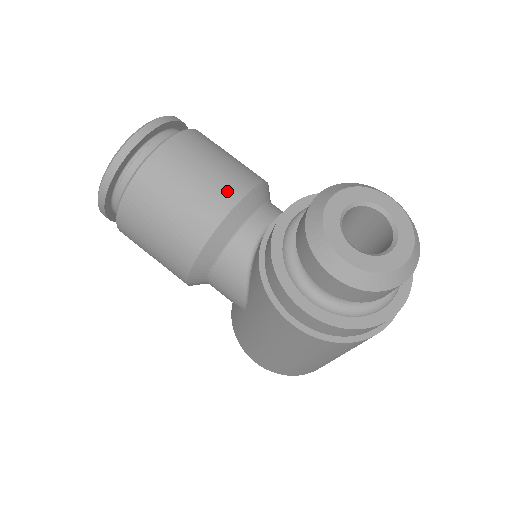
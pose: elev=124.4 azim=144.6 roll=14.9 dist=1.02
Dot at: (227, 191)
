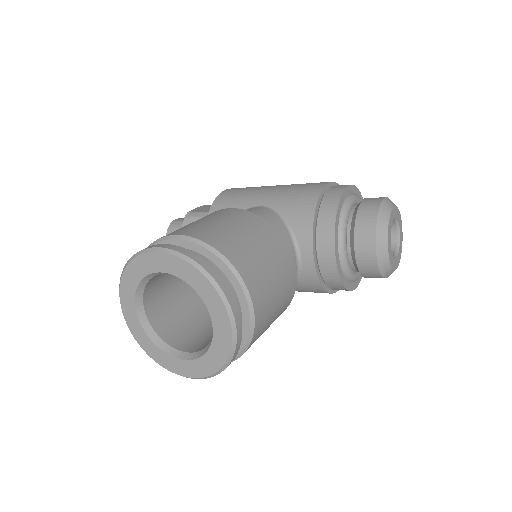
Dot at: (290, 276)
